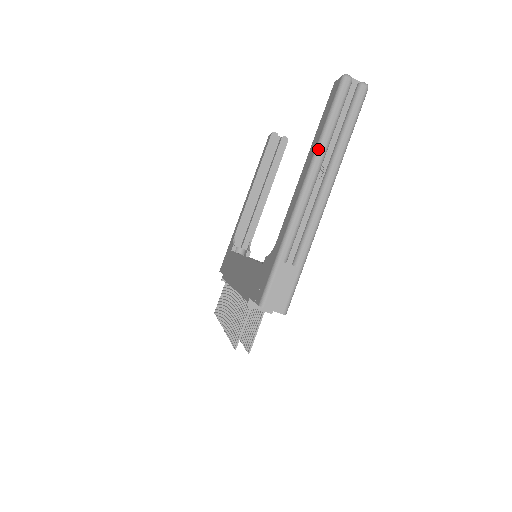
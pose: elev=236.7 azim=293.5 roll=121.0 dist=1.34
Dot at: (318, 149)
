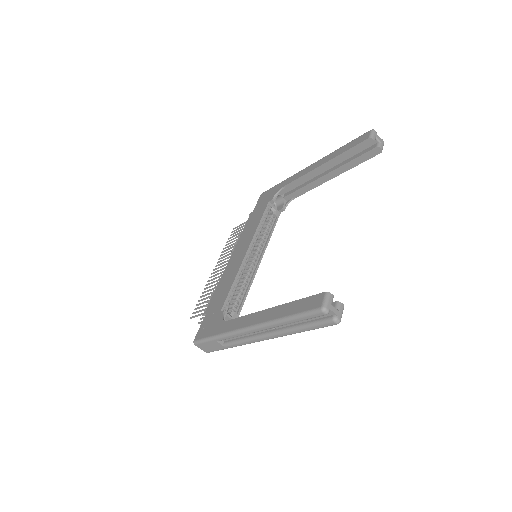
Dot at: (272, 323)
